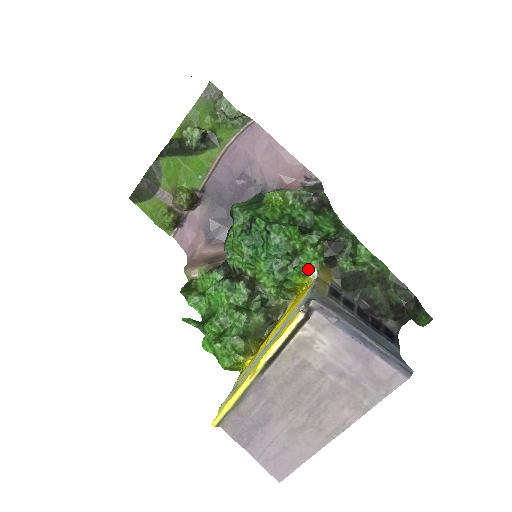
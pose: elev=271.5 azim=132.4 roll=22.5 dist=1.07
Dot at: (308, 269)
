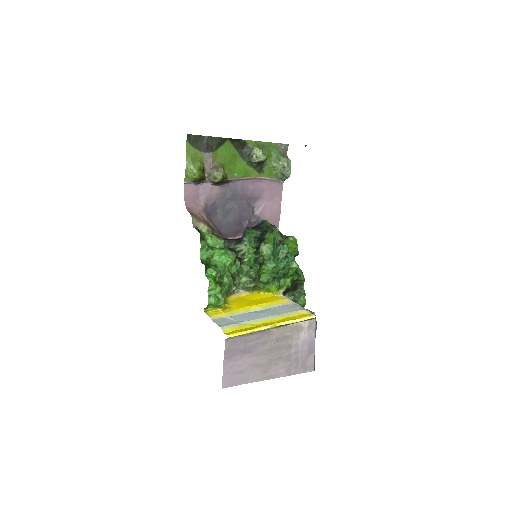
Dot at: (281, 287)
